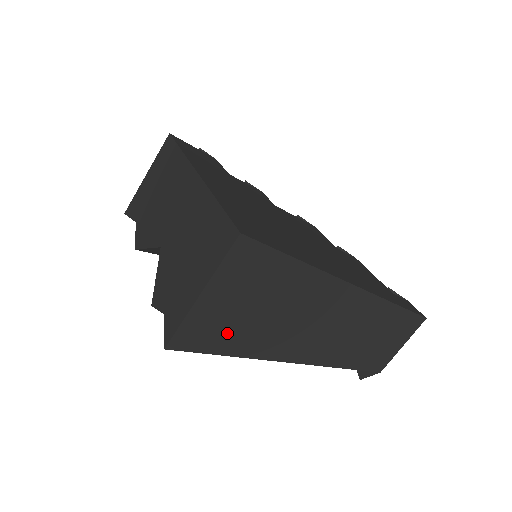
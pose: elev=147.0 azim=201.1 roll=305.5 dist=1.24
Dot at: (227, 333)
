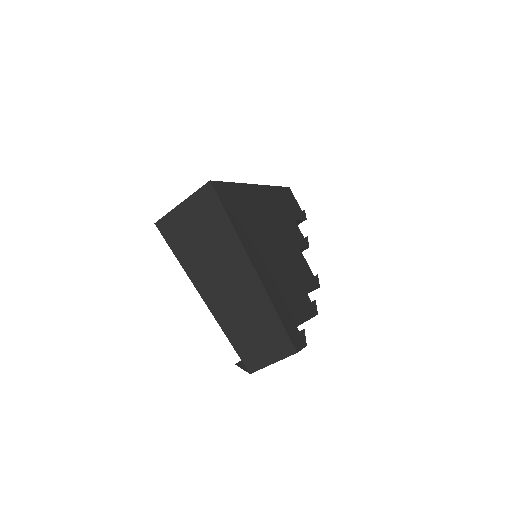
Dot at: (181, 239)
